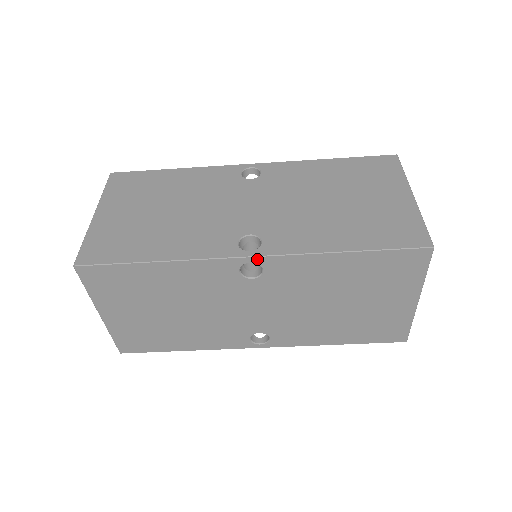
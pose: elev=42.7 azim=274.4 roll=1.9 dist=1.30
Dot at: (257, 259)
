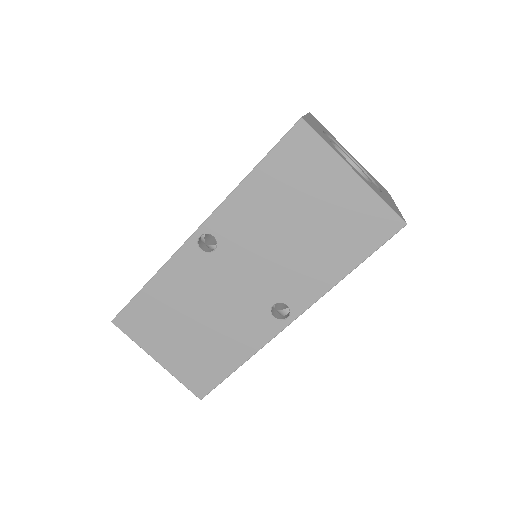
Dot at: (201, 230)
